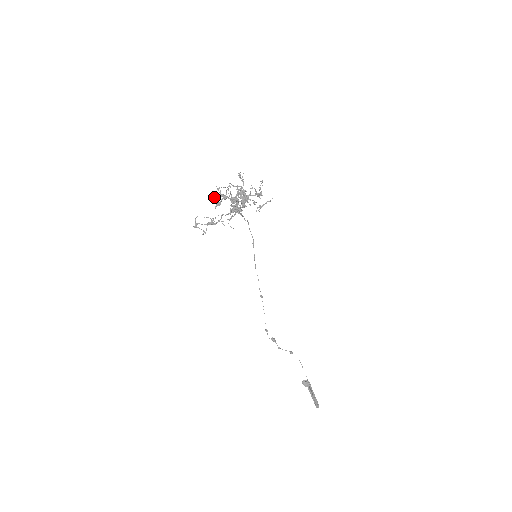
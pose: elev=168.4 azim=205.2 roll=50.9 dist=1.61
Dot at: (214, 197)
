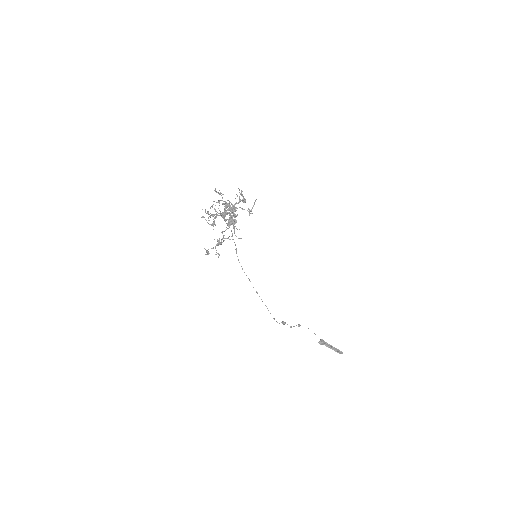
Dot at: occluded
